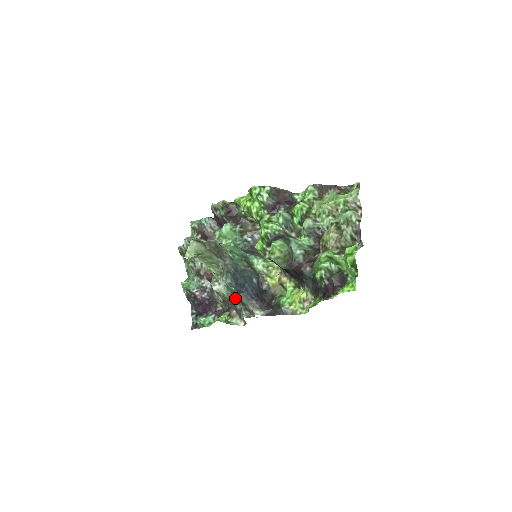
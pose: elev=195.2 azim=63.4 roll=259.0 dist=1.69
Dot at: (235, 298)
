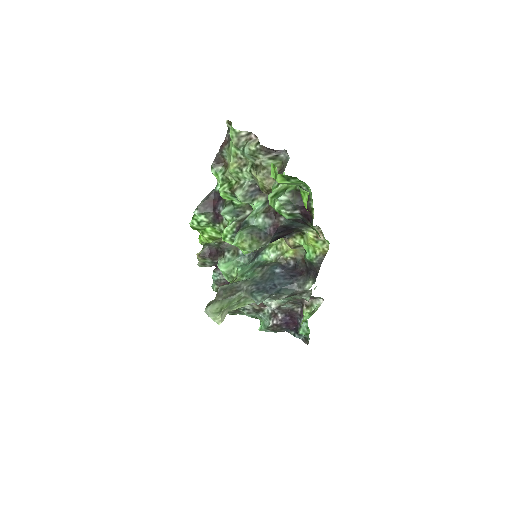
Dot at: (285, 298)
